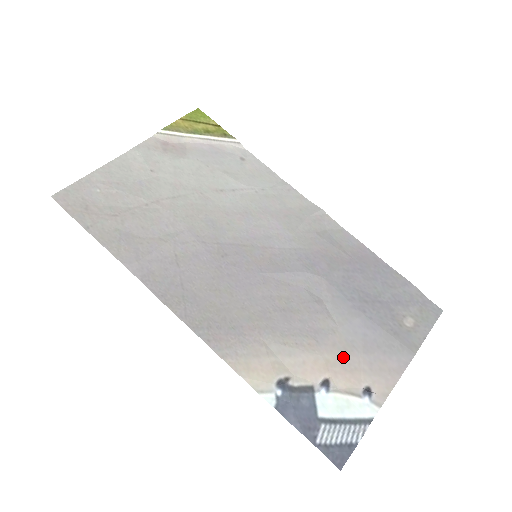
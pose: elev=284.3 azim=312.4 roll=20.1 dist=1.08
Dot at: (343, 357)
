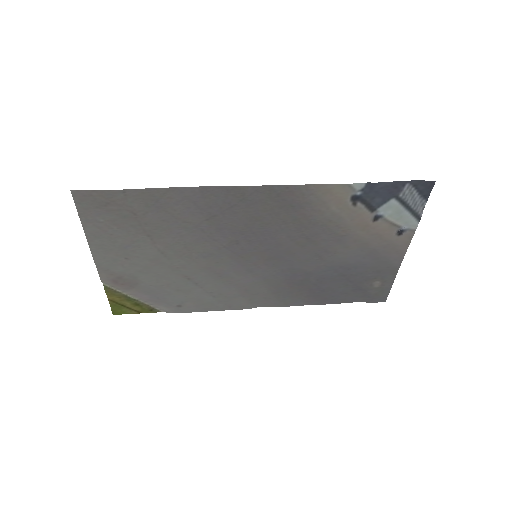
Dot at: (368, 239)
